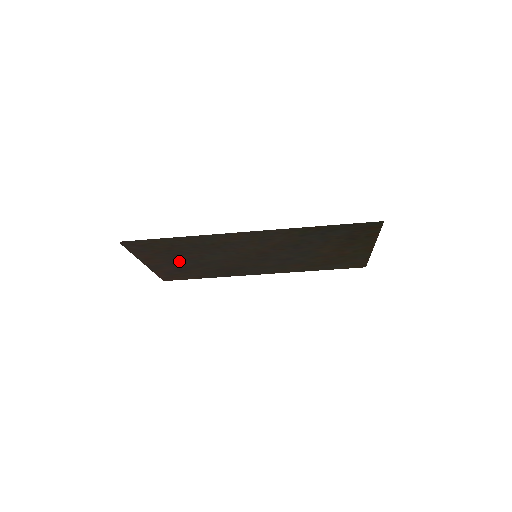
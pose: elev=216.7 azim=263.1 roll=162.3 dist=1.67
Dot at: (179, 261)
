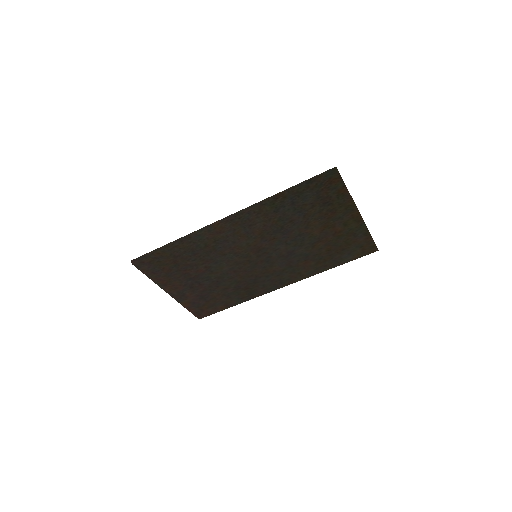
Dot at: (194, 281)
